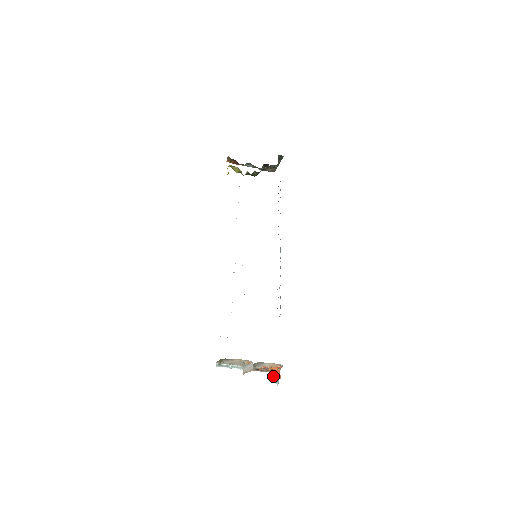
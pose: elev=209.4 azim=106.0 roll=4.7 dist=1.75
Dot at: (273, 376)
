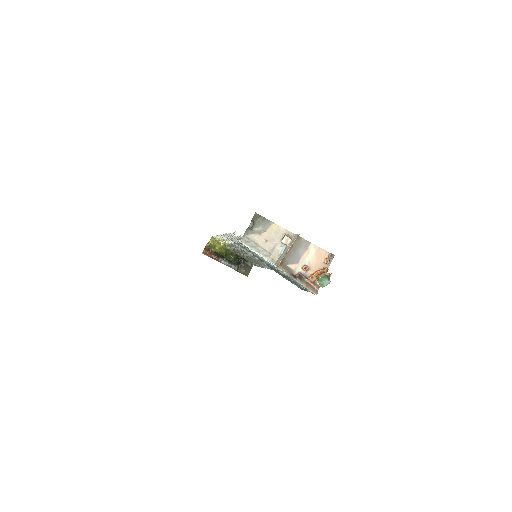
Dot at: (319, 278)
